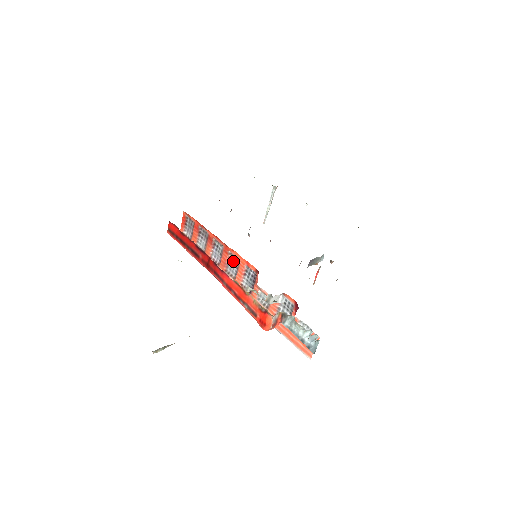
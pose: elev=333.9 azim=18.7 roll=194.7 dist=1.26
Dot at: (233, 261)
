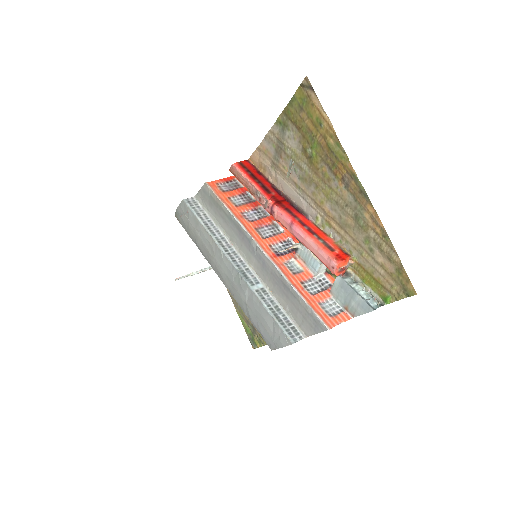
Dot at: (272, 229)
